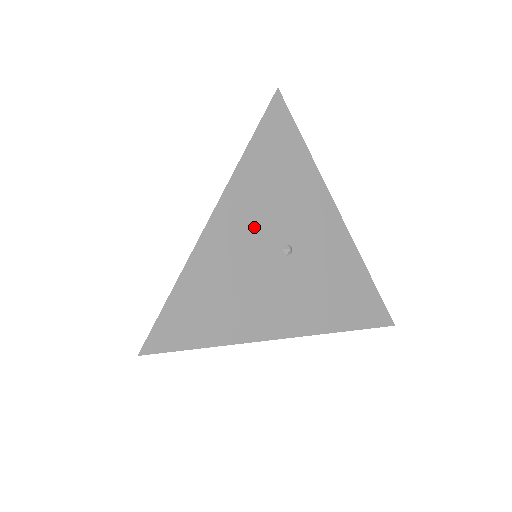
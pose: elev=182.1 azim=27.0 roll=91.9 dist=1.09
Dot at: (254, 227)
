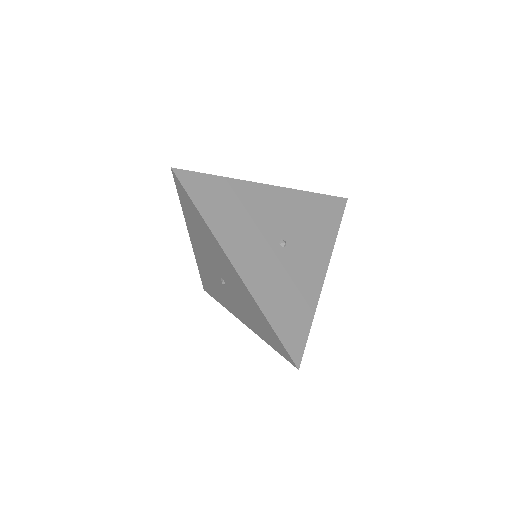
Dot at: (279, 214)
